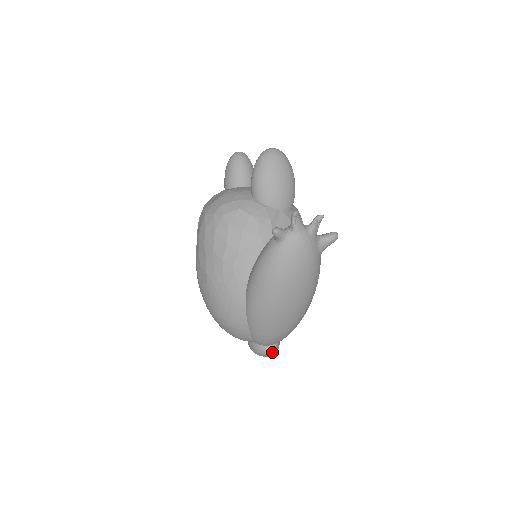
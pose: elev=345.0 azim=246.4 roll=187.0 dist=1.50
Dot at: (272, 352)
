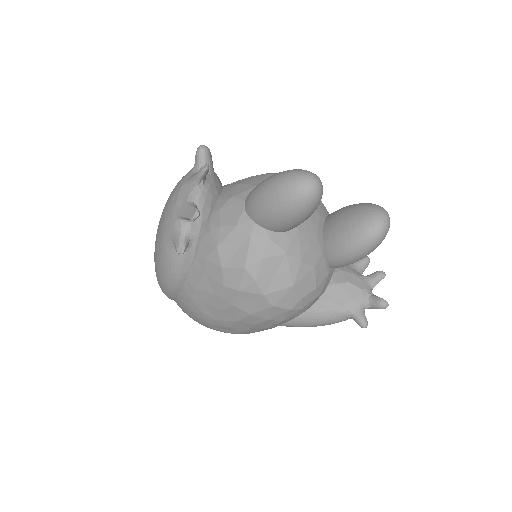
Dot at: occluded
